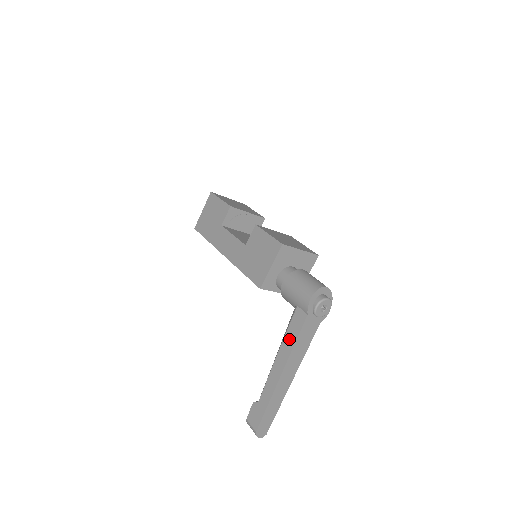
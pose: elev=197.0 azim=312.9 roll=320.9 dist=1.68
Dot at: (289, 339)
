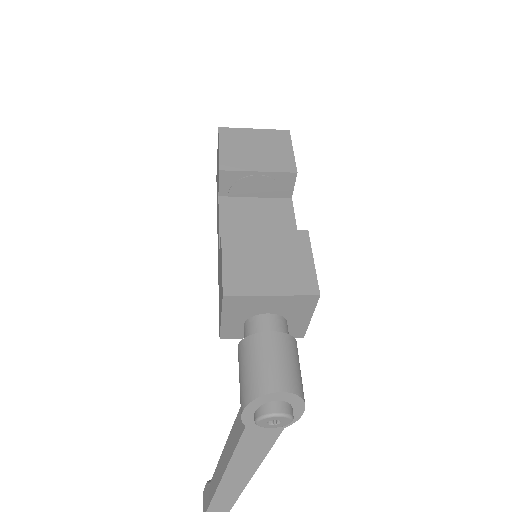
Dot at: (231, 440)
